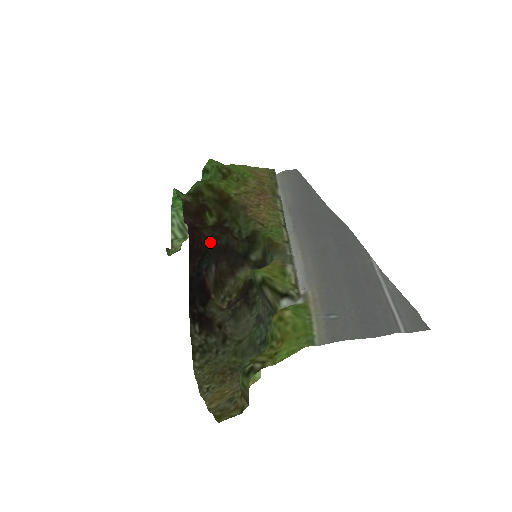
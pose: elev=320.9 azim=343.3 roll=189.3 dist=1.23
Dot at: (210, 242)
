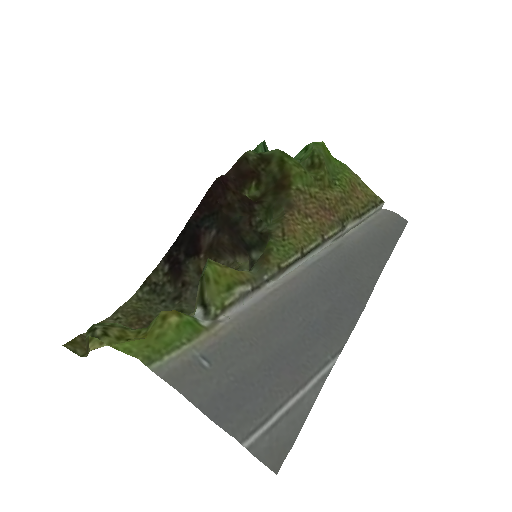
Dot at: (225, 207)
